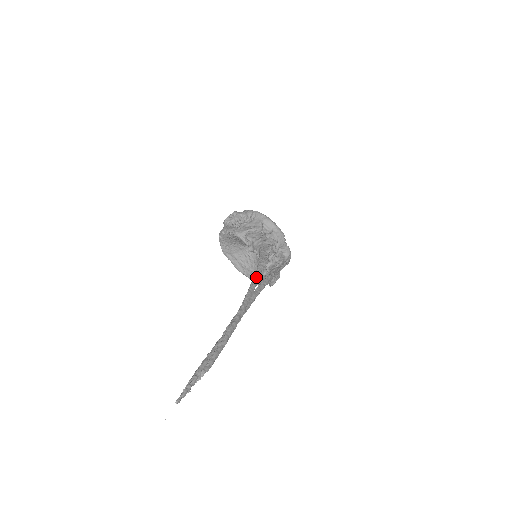
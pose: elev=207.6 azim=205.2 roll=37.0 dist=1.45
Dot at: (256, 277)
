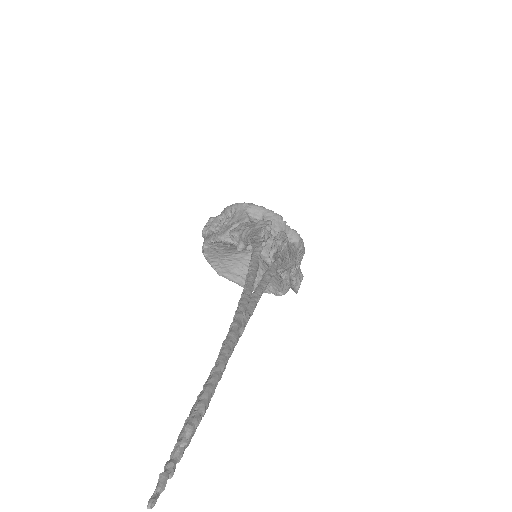
Dot at: (251, 266)
